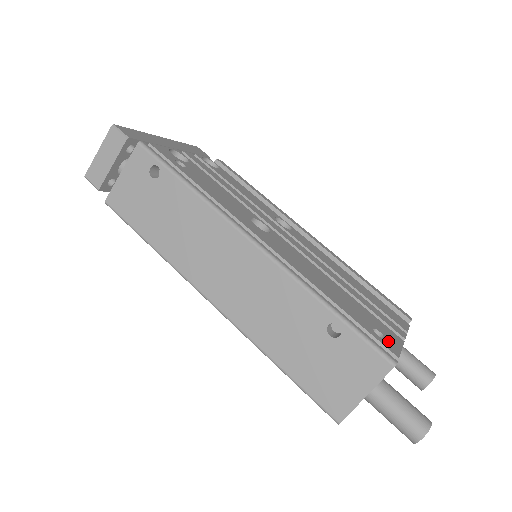
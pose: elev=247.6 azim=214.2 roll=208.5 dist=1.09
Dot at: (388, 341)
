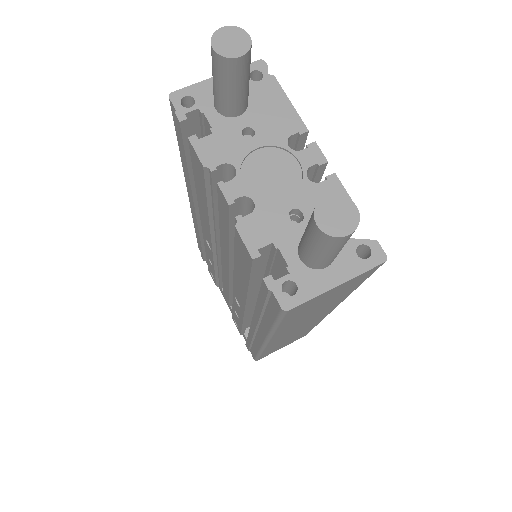
Dot at: occluded
